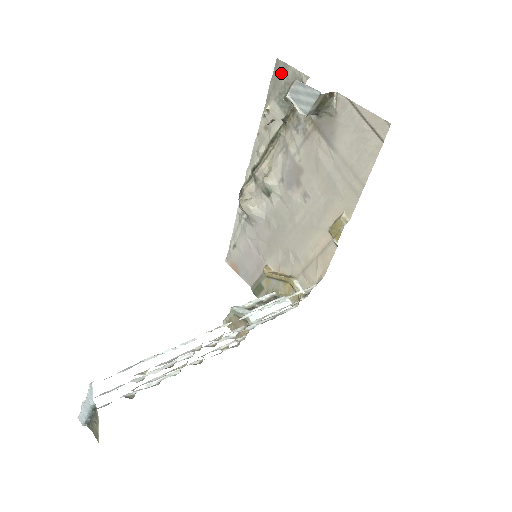
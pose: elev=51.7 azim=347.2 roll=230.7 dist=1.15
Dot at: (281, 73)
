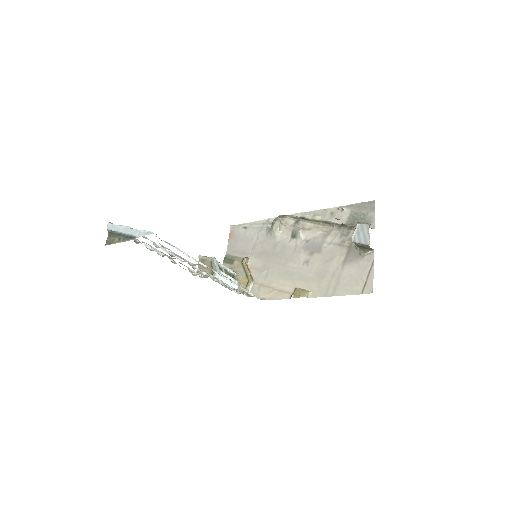
Dot at: (368, 208)
